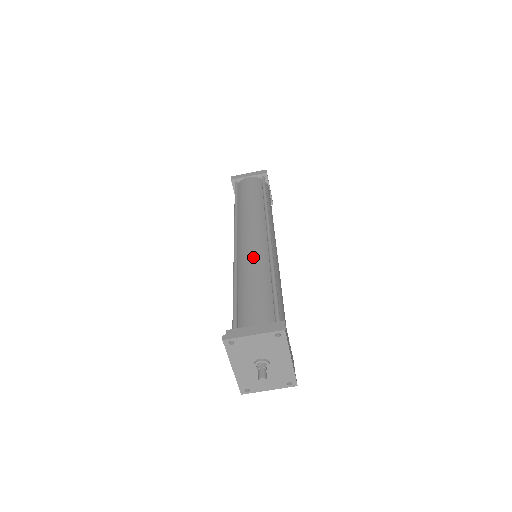
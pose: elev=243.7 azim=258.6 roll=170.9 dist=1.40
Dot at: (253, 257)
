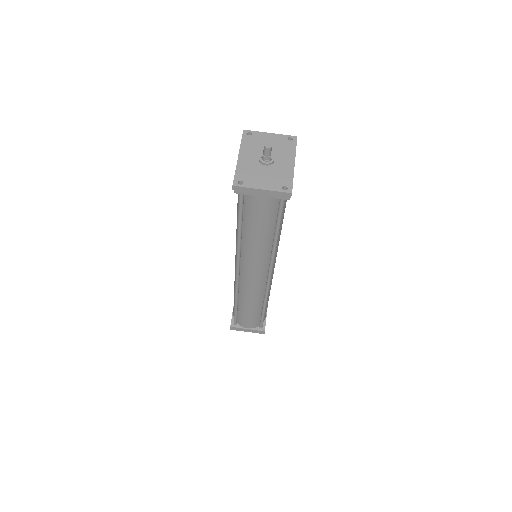
Dot at: occluded
